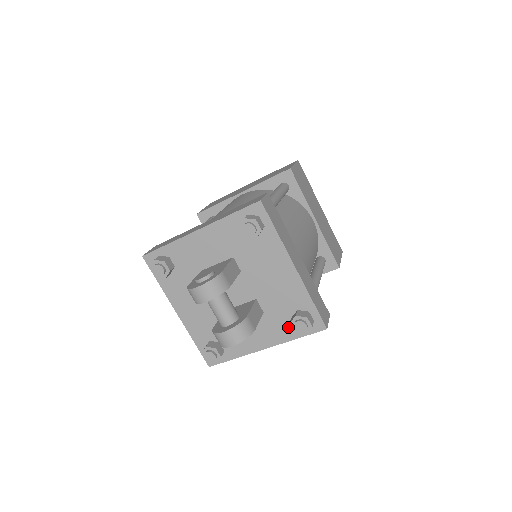
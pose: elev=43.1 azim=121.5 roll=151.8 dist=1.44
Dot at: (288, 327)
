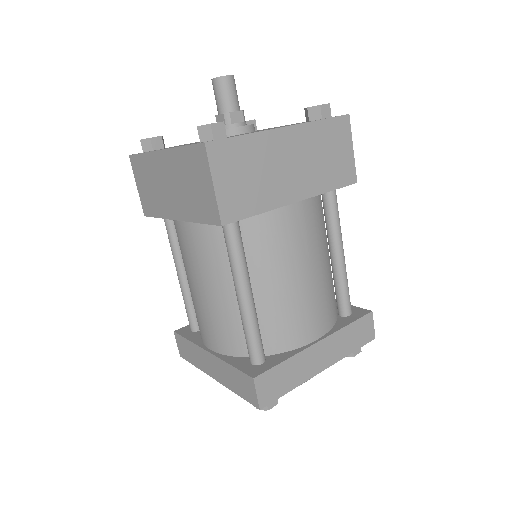
Dot at: occluded
